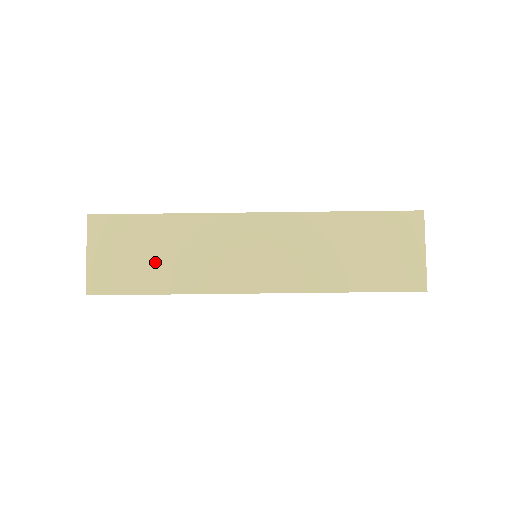
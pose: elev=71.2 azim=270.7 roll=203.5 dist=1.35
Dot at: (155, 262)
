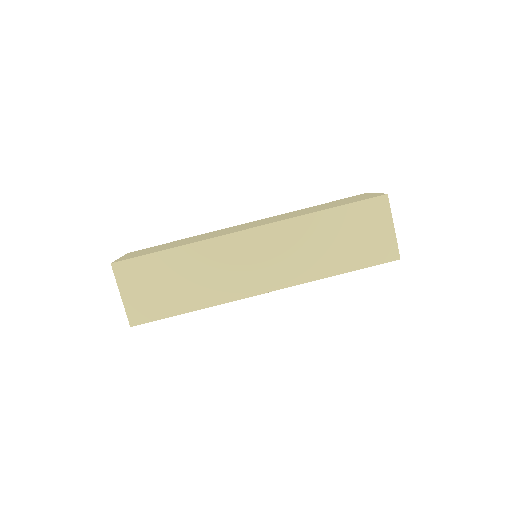
Dot at: (178, 288)
